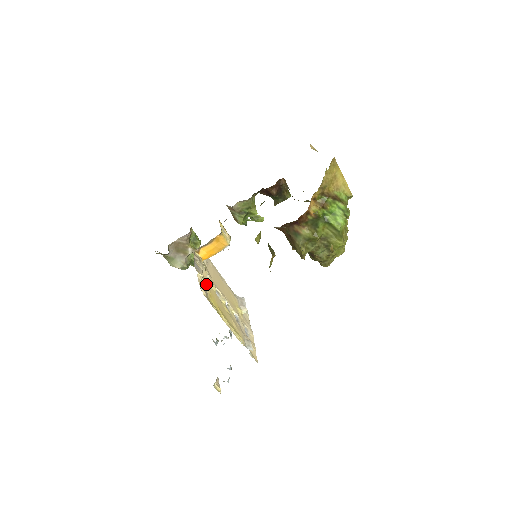
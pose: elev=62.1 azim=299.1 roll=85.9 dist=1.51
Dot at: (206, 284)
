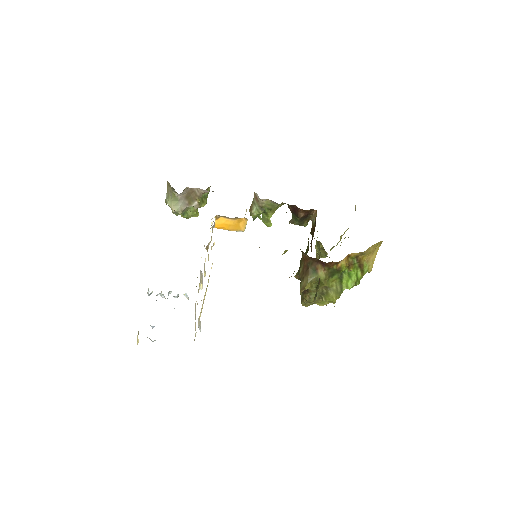
Dot at: occluded
